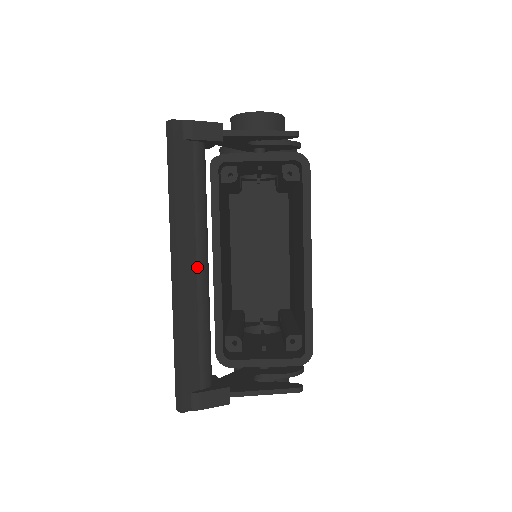
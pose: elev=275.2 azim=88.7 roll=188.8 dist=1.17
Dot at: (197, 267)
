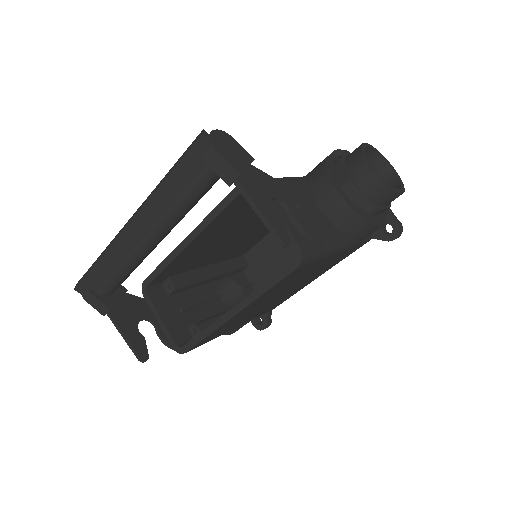
Dot at: (145, 236)
